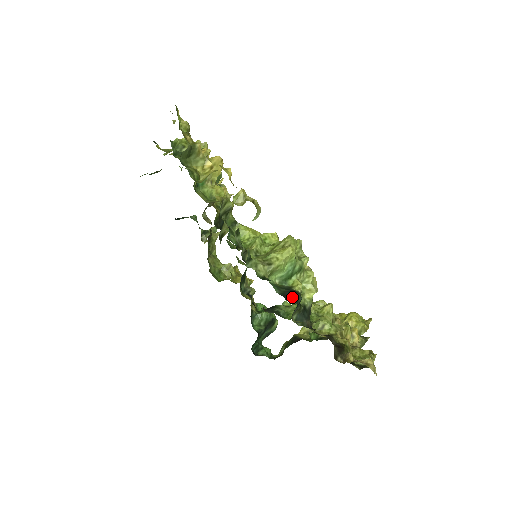
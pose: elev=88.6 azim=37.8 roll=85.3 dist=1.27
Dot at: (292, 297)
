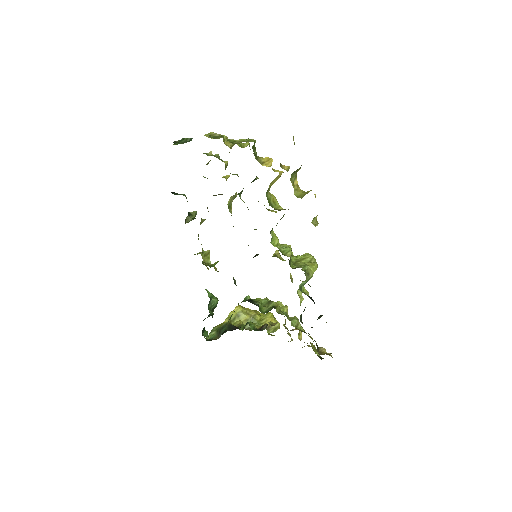
Dot at: (314, 302)
